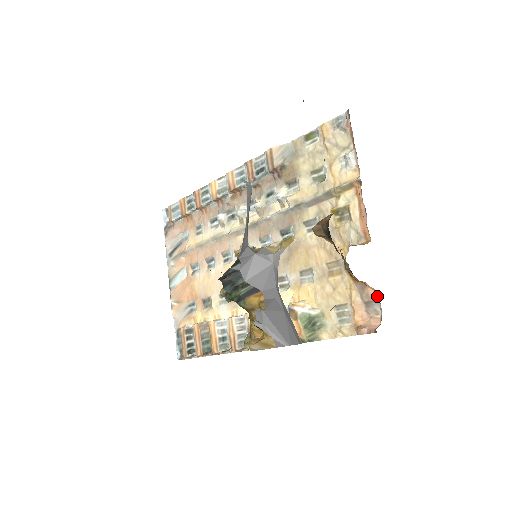
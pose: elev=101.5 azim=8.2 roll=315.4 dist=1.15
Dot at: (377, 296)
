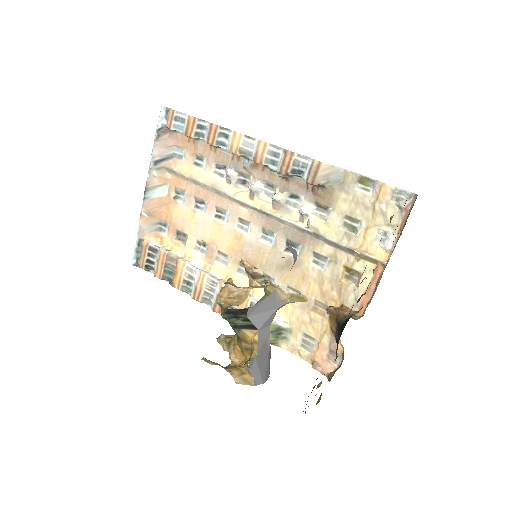
Dot at: (343, 354)
